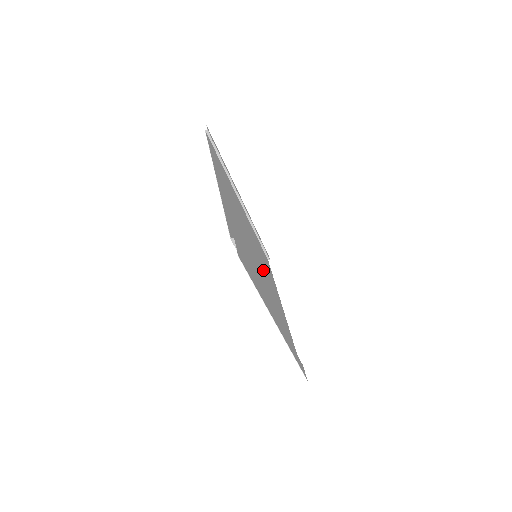
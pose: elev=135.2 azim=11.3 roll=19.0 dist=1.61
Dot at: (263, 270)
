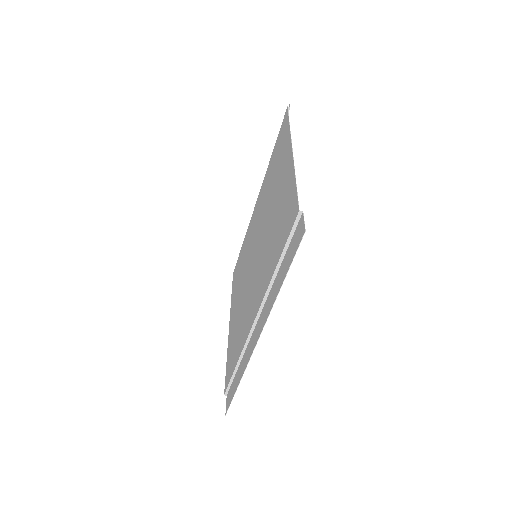
Dot at: (248, 275)
